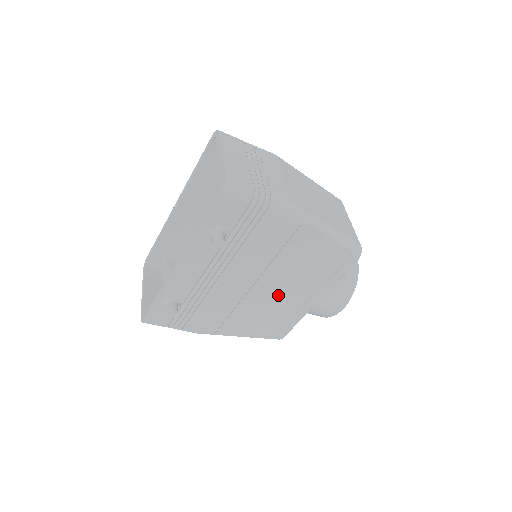
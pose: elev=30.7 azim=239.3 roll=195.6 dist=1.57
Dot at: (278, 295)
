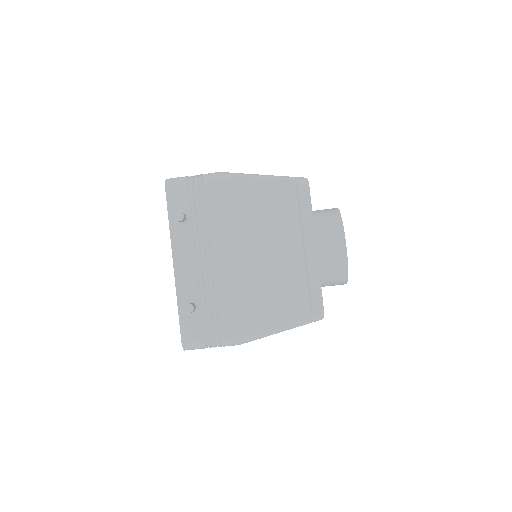
Dot at: (274, 257)
